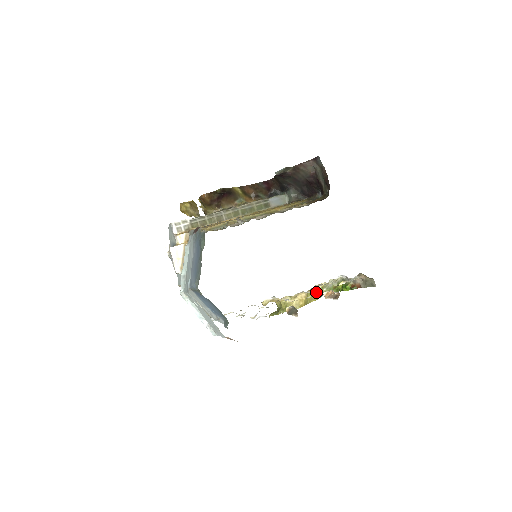
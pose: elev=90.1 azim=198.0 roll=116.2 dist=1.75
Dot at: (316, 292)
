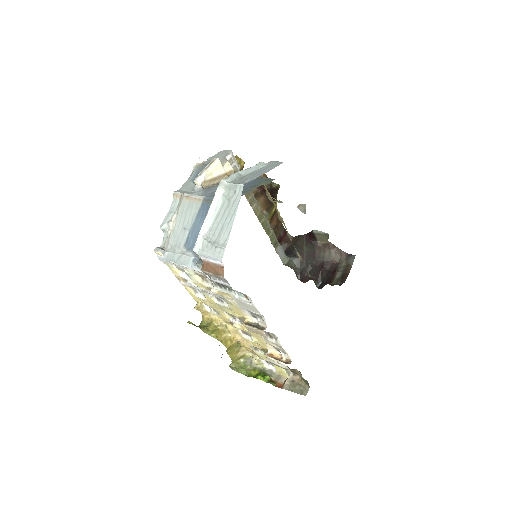
Dot at: (238, 352)
